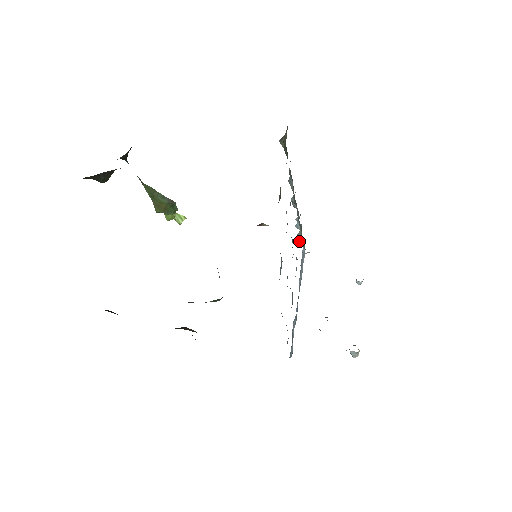
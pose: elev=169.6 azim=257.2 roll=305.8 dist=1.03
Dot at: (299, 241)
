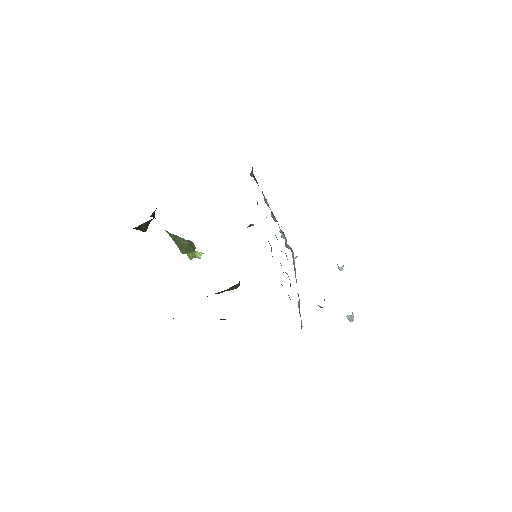
Dot at: (287, 247)
